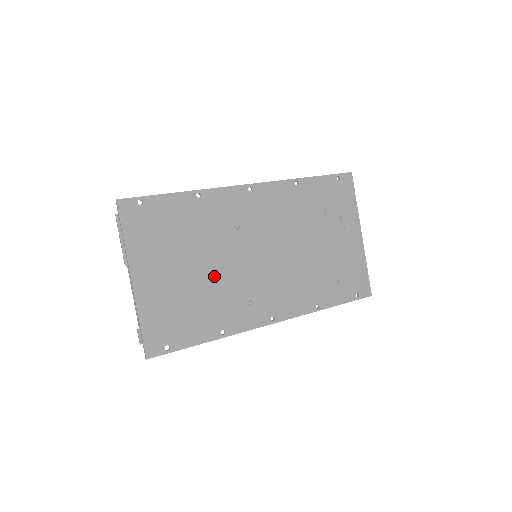
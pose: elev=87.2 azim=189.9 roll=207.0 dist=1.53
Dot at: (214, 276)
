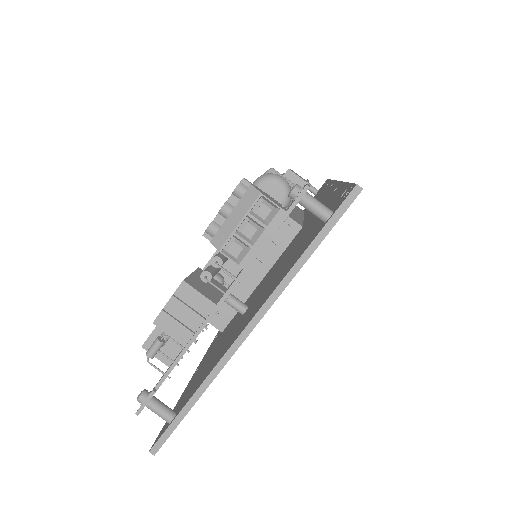
Dot at: occluded
